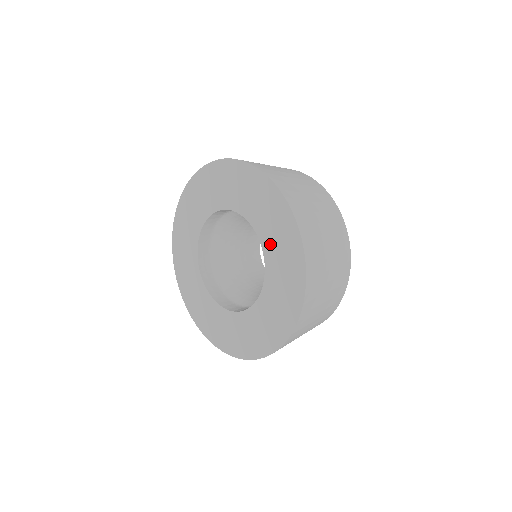
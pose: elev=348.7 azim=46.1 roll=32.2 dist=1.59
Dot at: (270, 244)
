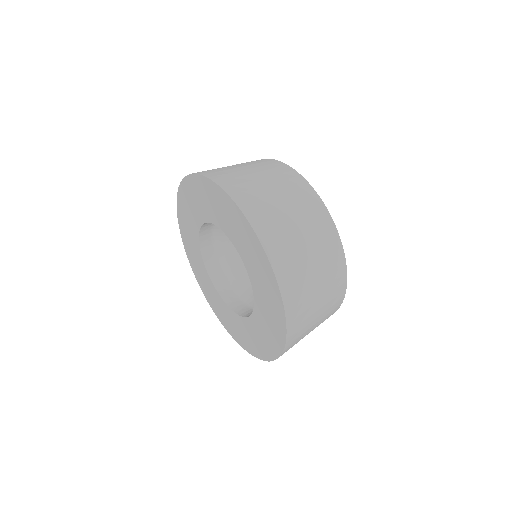
Dot at: (249, 264)
